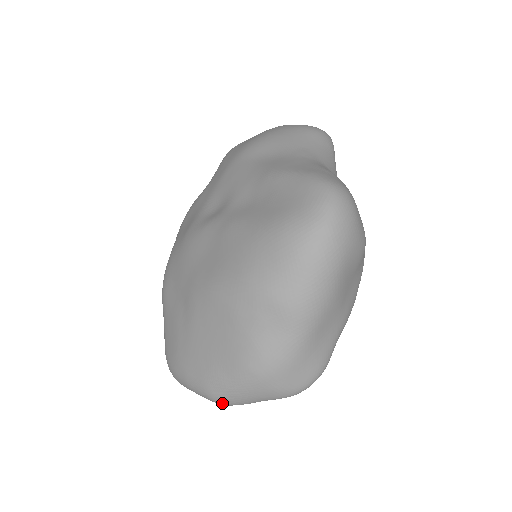
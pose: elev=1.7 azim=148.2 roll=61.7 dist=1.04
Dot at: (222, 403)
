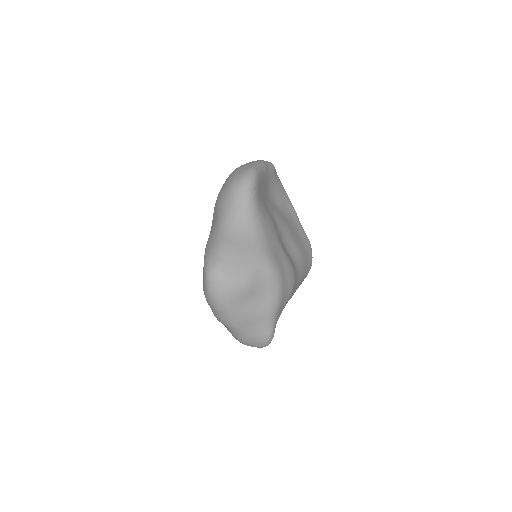
Dot at: occluded
